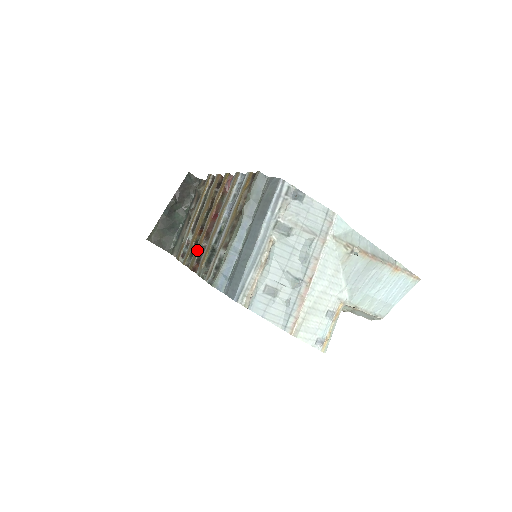
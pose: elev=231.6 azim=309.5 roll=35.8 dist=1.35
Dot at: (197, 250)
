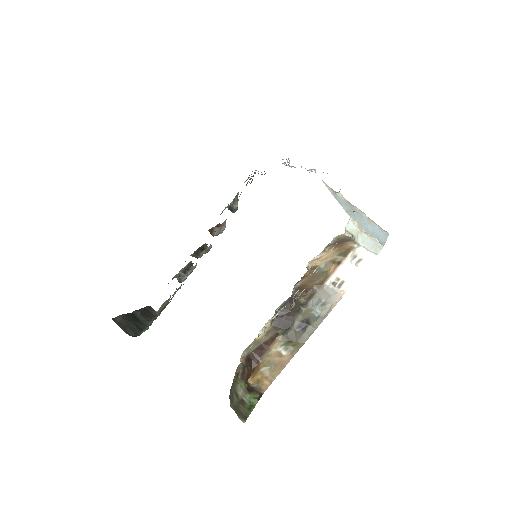
Dot at: occluded
